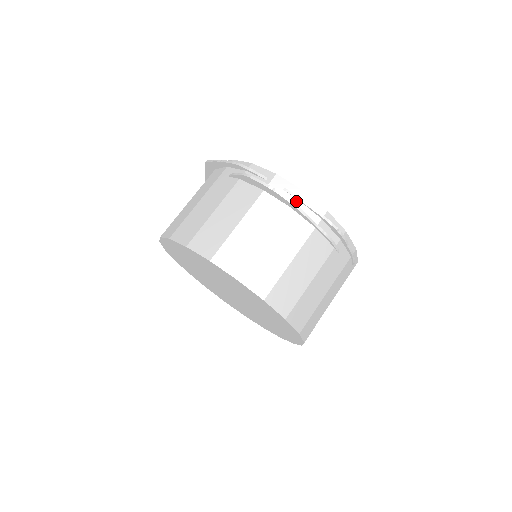
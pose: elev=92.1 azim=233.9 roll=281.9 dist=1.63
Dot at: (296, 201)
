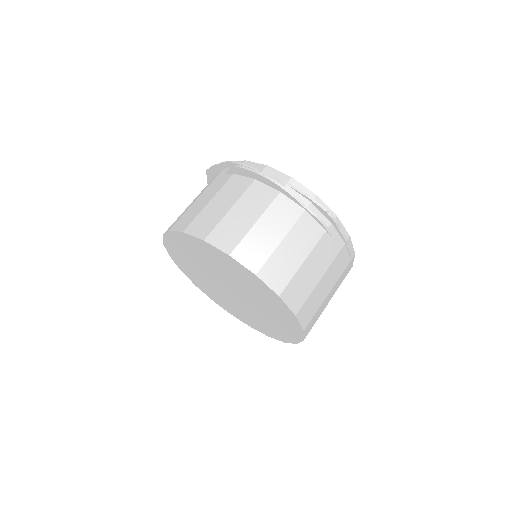
Dot at: (285, 186)
